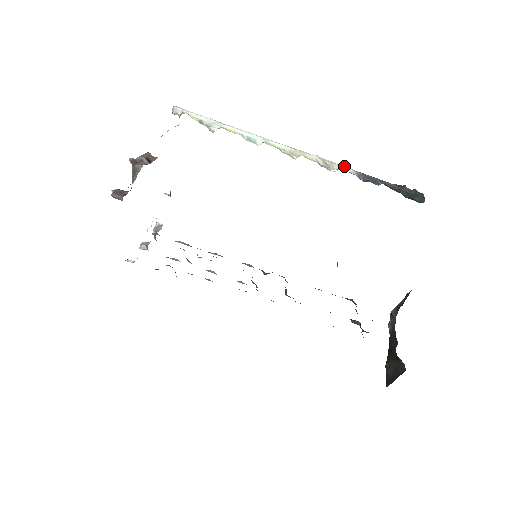
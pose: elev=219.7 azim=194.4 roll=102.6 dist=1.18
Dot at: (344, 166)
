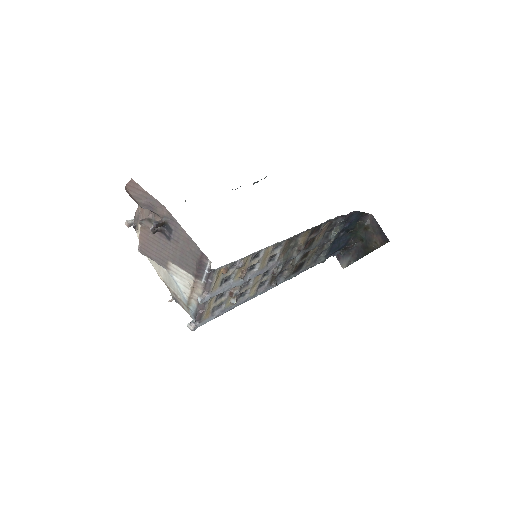
Dot at: occluded
